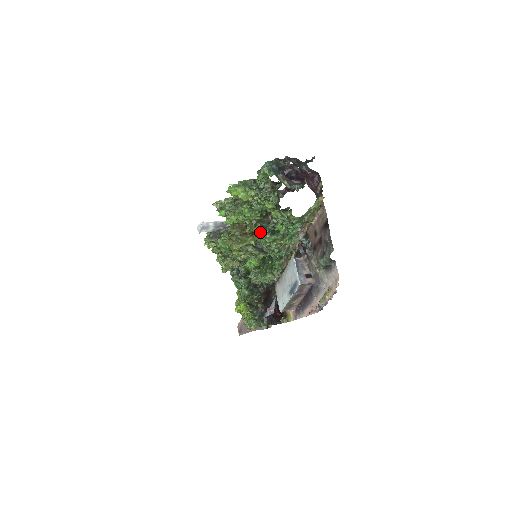
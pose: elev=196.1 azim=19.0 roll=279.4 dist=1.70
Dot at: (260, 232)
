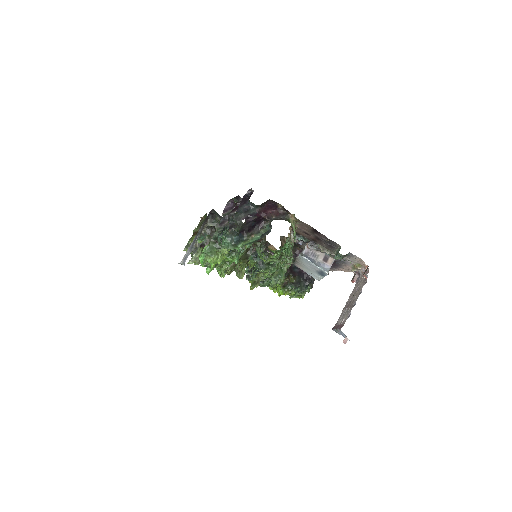
Dot at: occluded
